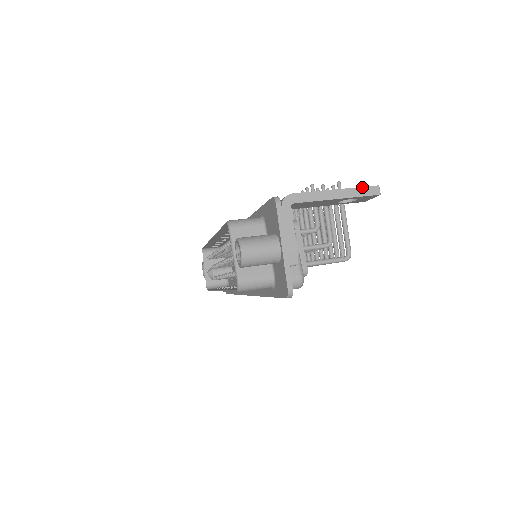
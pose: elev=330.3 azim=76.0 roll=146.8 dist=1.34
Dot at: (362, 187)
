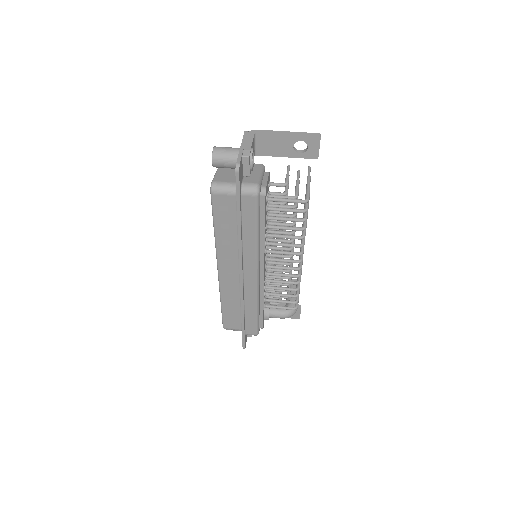
Dot at: (307, 133)
